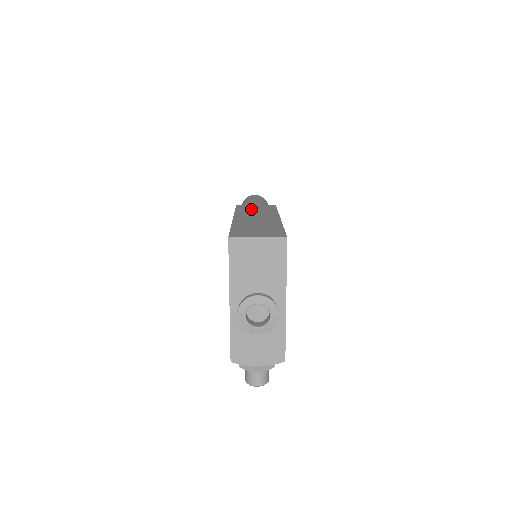
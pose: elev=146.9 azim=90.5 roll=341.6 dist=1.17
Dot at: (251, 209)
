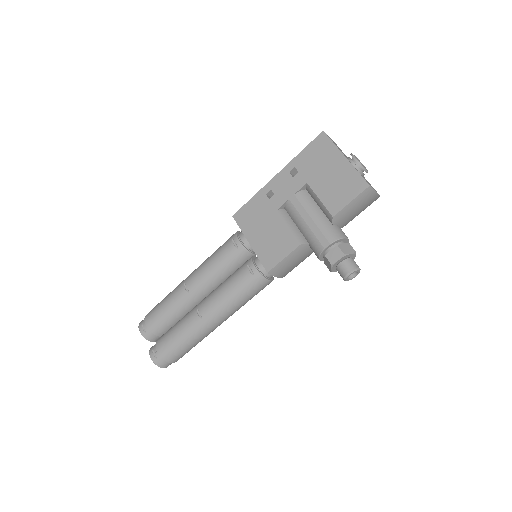
Dot at: occluded
